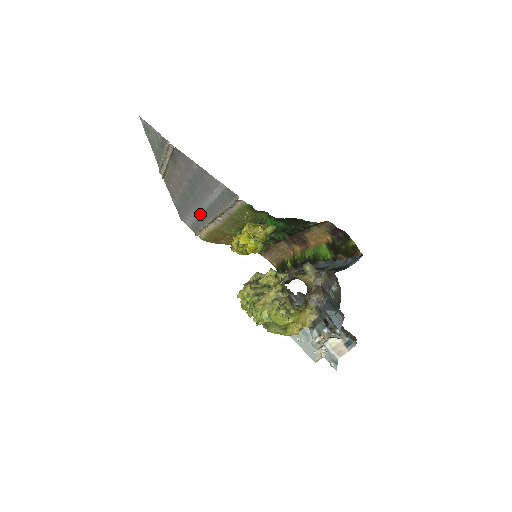
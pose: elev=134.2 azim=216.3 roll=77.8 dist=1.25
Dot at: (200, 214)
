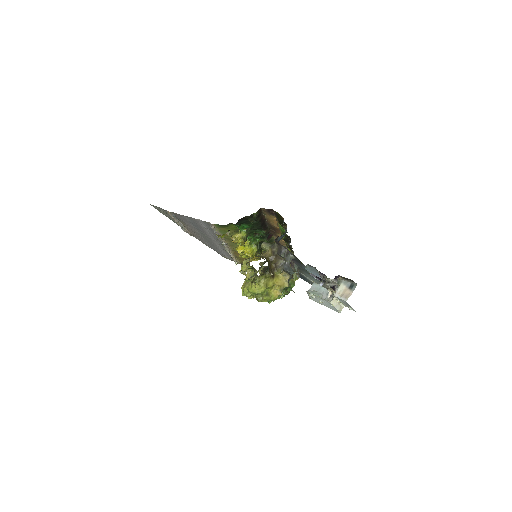
Dot at: (221, 247)
